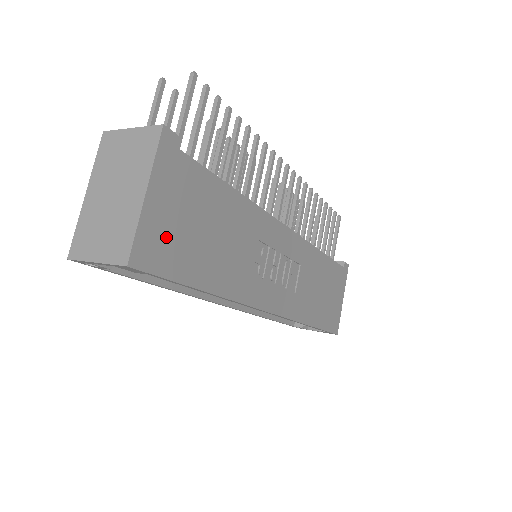
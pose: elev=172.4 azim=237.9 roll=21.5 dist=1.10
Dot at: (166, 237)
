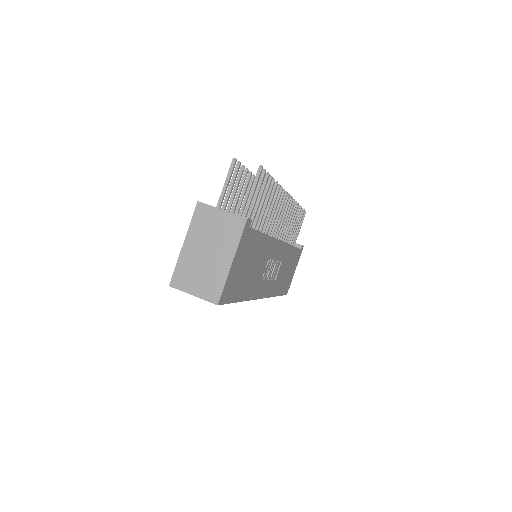
Dot at: (234, 281)
